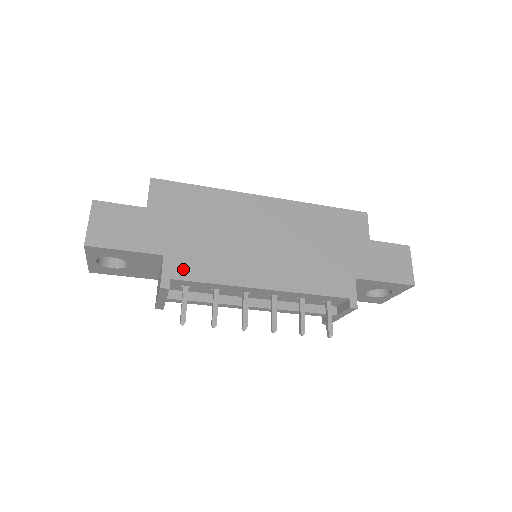
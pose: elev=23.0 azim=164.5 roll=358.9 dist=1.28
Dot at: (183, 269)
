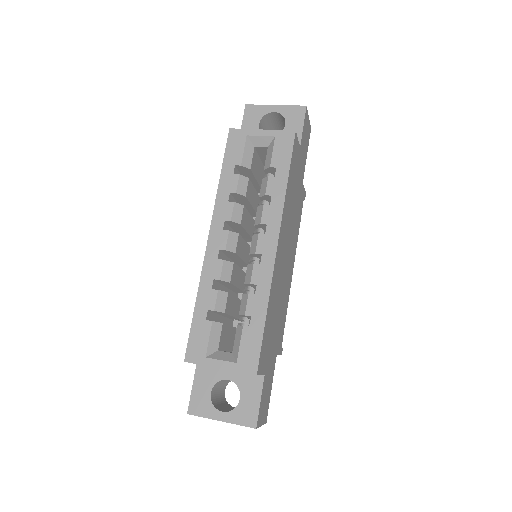
Dot at: (281, 337)
